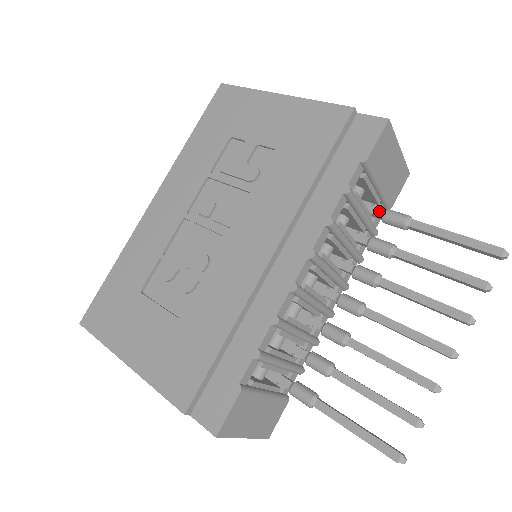
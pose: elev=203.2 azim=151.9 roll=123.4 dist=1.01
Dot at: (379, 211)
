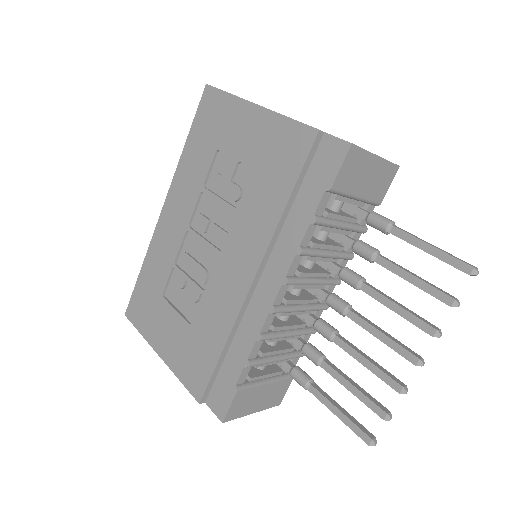
Dot at: (364, 214)
